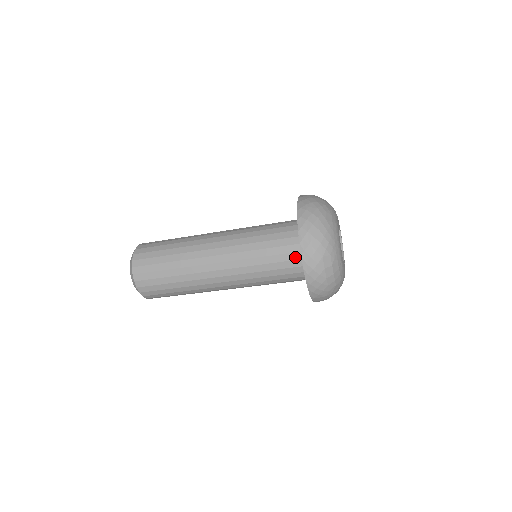
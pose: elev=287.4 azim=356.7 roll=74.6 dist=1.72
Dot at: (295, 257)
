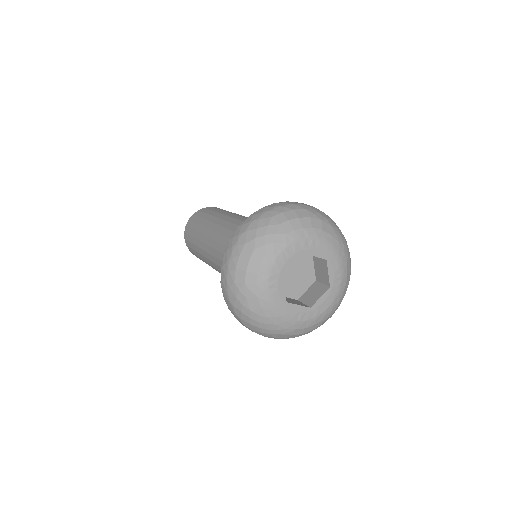
Dot at: occluded
